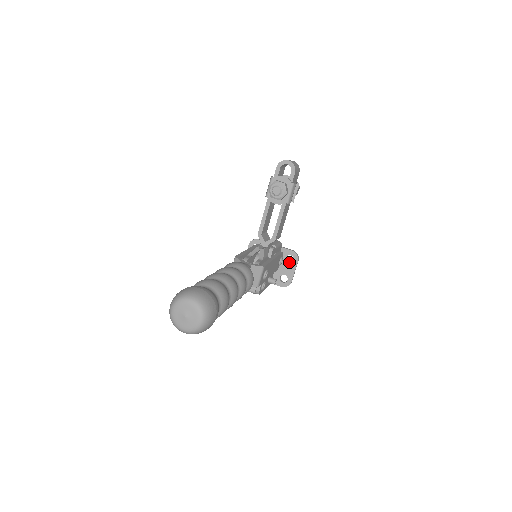
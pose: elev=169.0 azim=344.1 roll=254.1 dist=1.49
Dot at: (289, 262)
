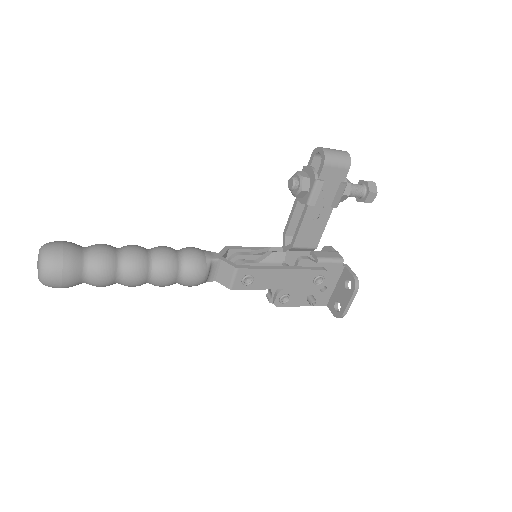
Dot at: (348, 289)
